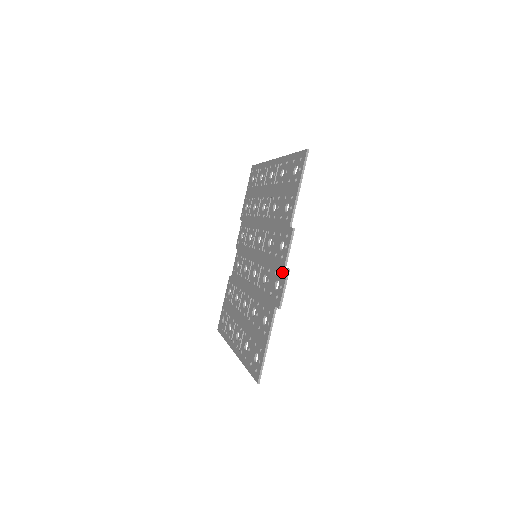
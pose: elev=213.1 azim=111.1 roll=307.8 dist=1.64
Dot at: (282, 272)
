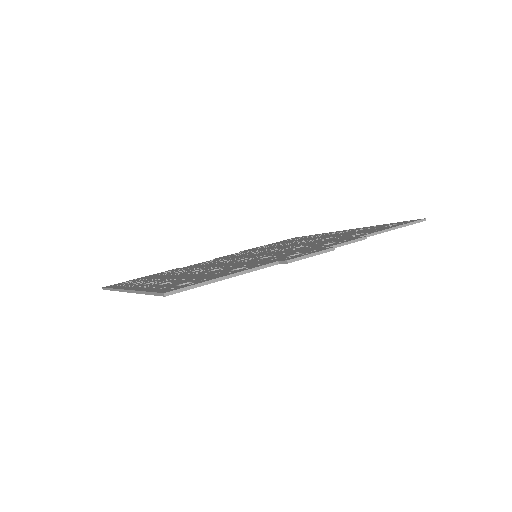
Dot at: (318, 249)
